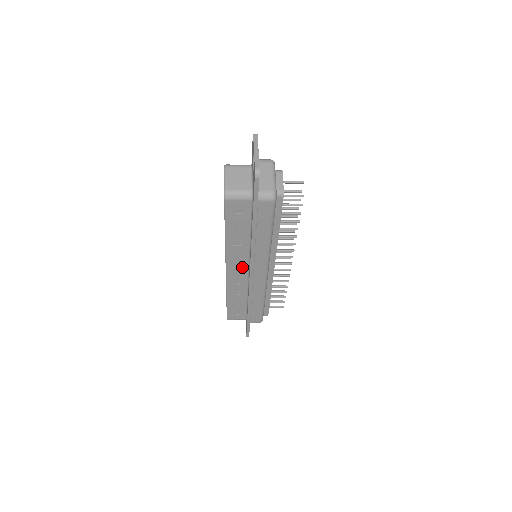
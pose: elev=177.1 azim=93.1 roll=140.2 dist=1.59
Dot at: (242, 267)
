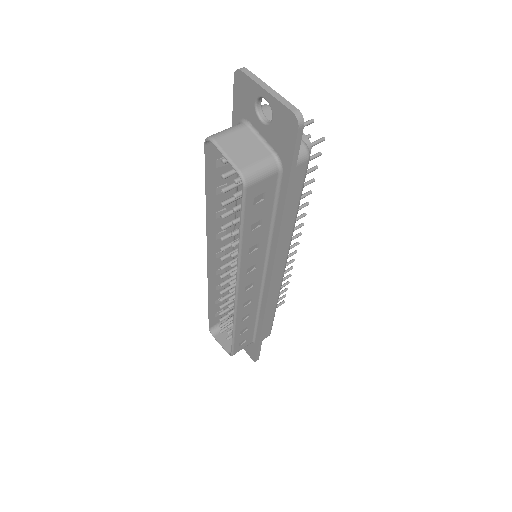
Dot at: (256, 278)
